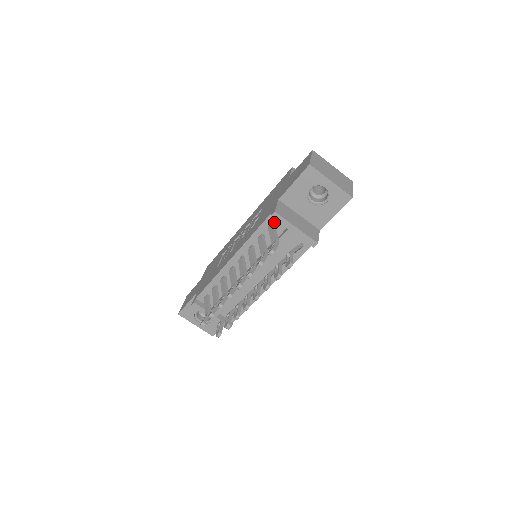
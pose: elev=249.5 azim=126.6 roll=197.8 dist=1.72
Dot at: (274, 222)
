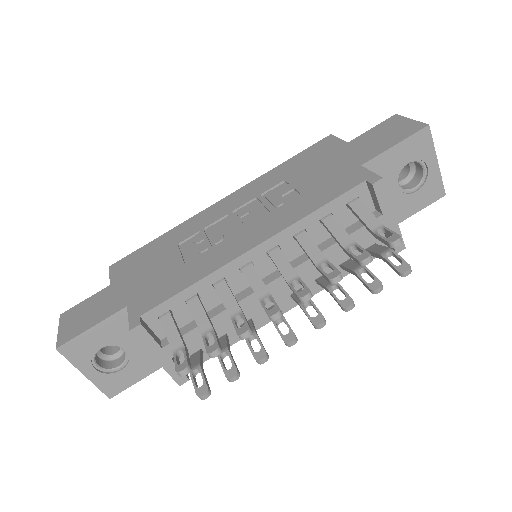
Dot at: (360, 197)
